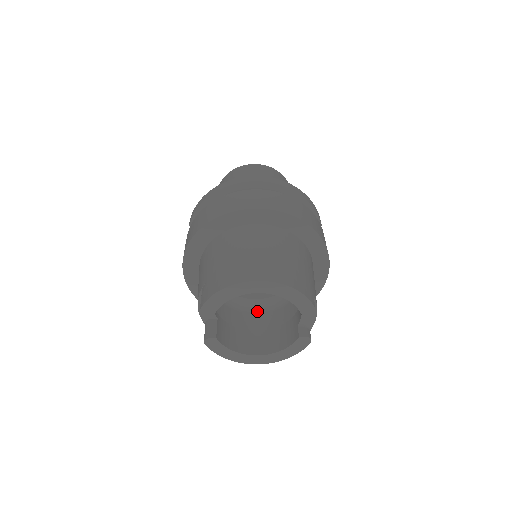
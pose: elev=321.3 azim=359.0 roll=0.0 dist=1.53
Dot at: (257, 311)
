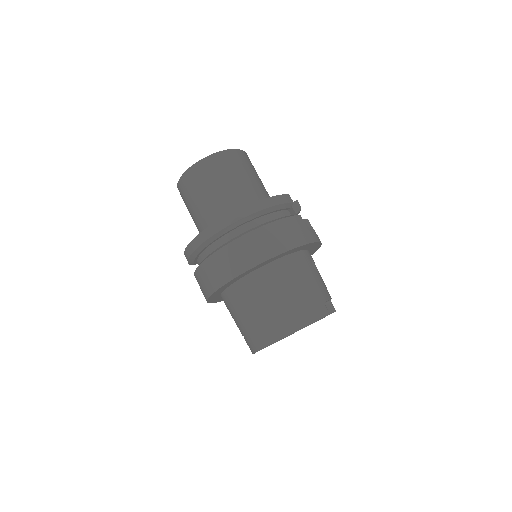
Dot at: occluded
